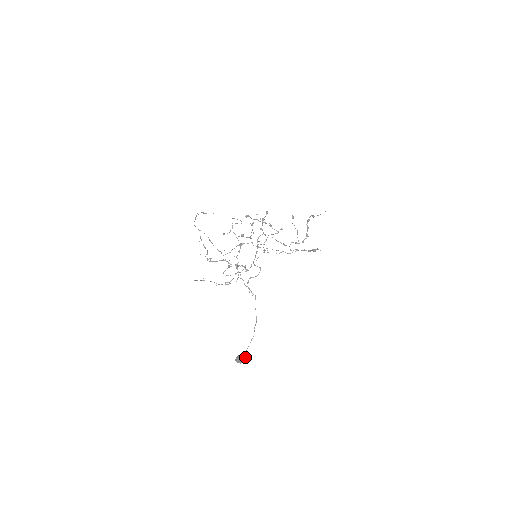
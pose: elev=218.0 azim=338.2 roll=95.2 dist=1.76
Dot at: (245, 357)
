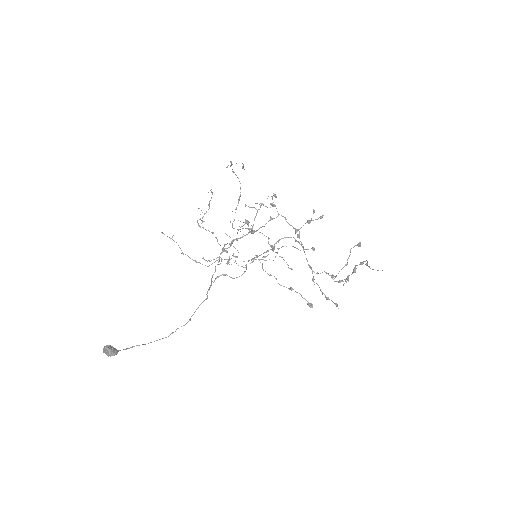
Dot at: (117, 352)
